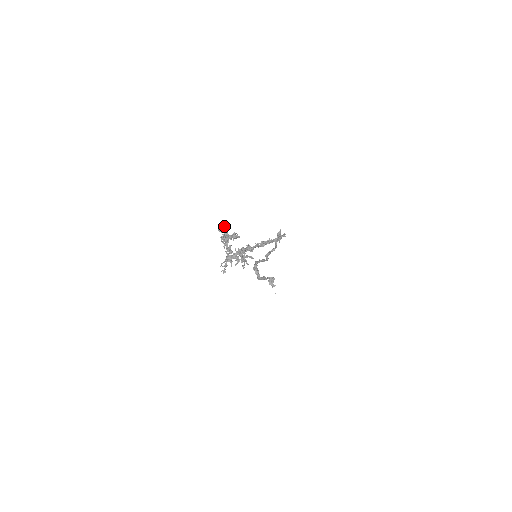
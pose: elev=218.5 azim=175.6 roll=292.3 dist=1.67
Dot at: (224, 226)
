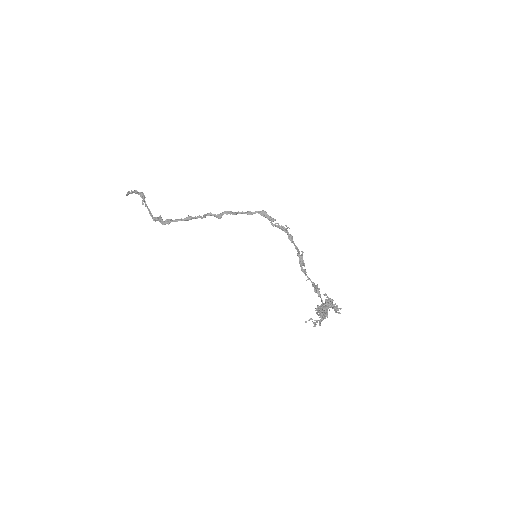
Dot at: occluded
